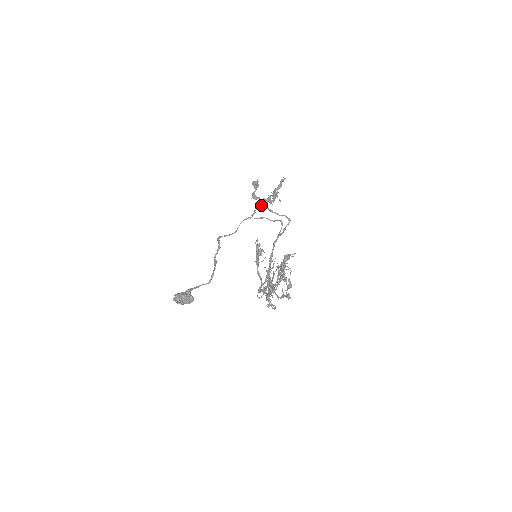
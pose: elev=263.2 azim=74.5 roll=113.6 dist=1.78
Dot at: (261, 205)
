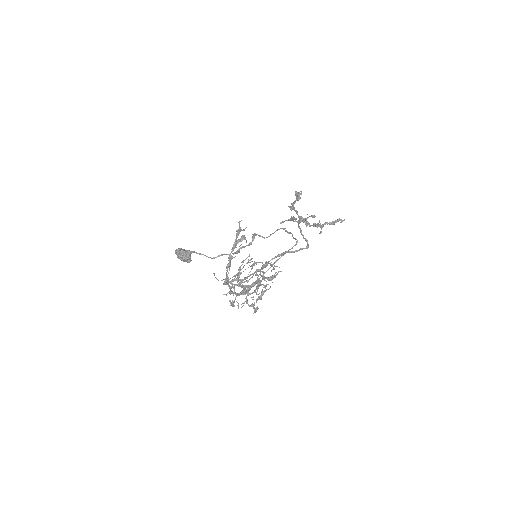
Dot at: (293, 218)
